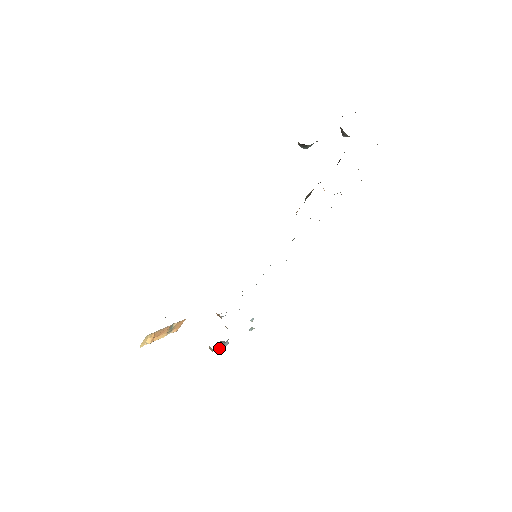
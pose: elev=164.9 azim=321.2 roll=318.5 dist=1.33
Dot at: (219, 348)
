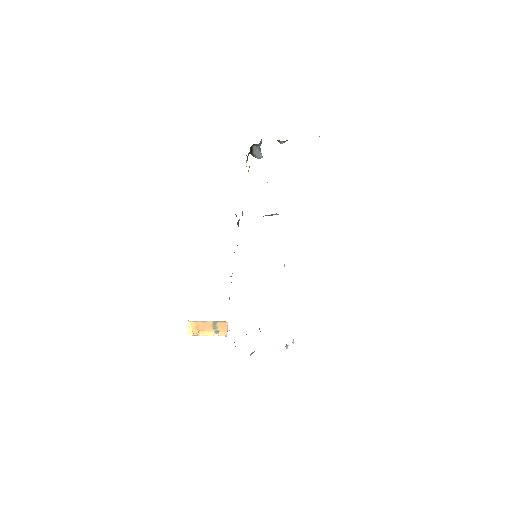
Dot at: (251, 353)
